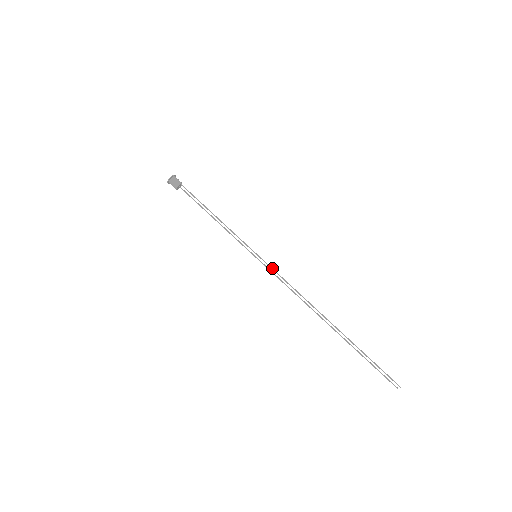
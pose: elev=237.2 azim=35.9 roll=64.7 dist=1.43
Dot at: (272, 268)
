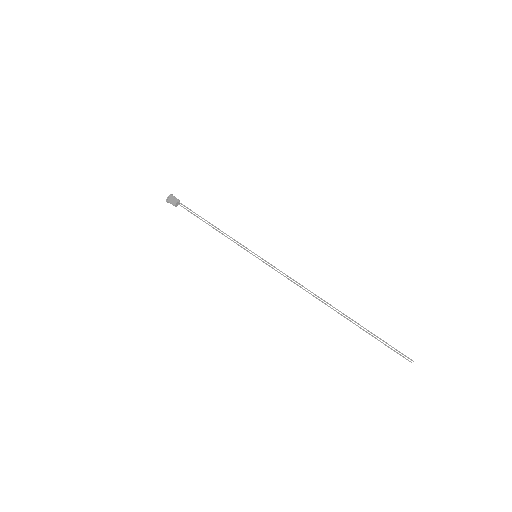
Dot at: (272, 265)
